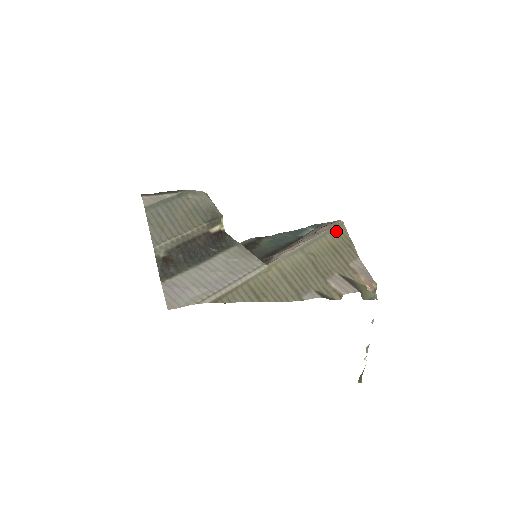
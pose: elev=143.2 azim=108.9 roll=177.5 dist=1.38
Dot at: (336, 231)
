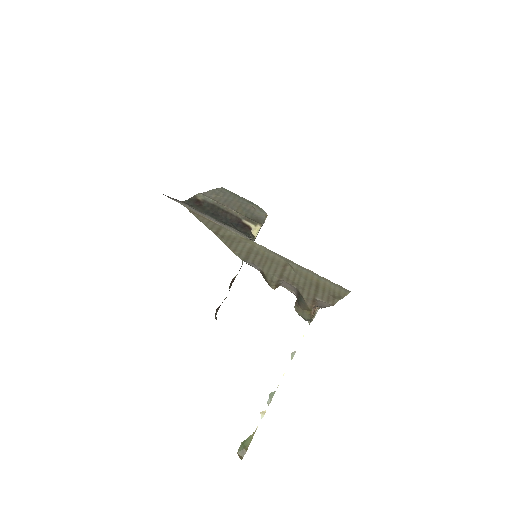
Dot at: (335, 286)
